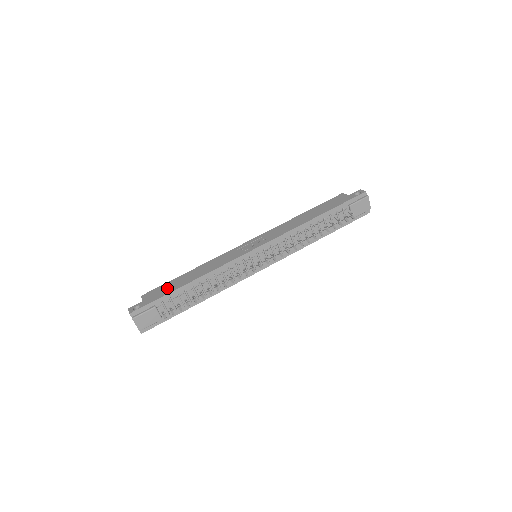
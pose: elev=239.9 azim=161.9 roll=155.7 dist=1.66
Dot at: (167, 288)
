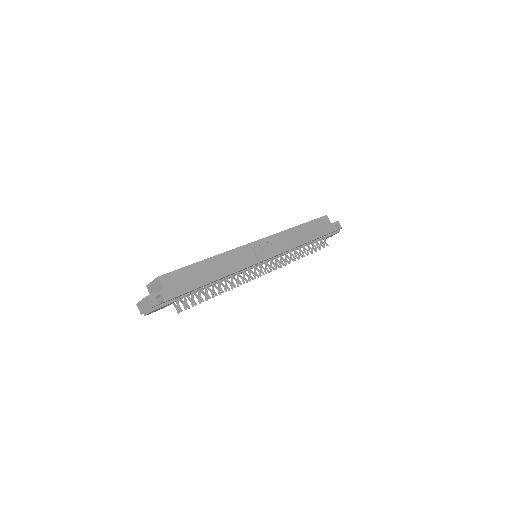
Dot at: (189, 279)
